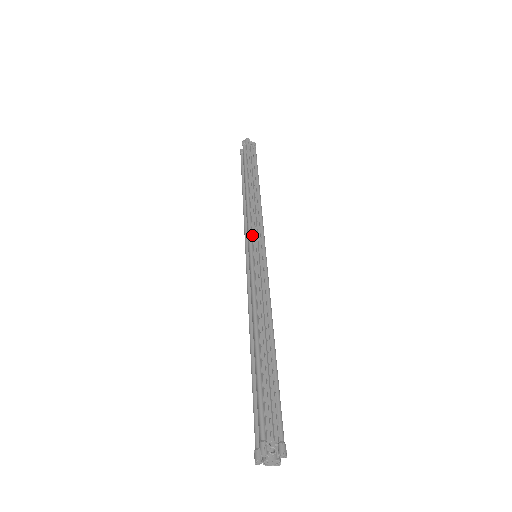
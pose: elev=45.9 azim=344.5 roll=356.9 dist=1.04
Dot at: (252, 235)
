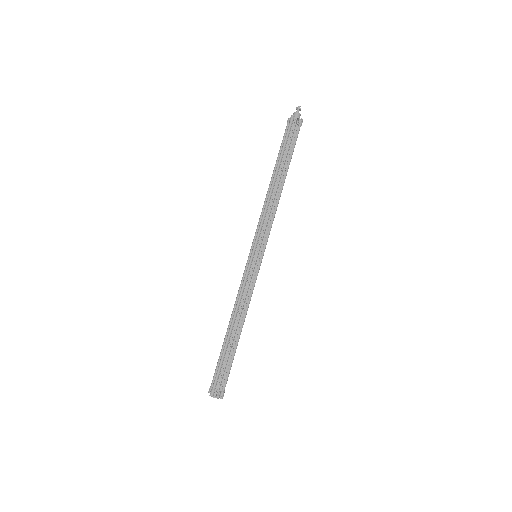
Dot at: (258, 240)
